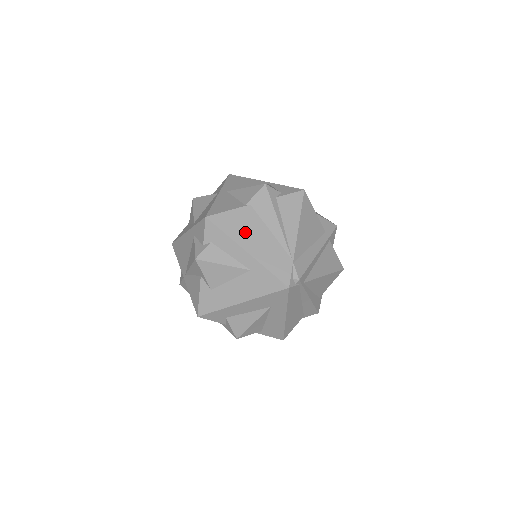
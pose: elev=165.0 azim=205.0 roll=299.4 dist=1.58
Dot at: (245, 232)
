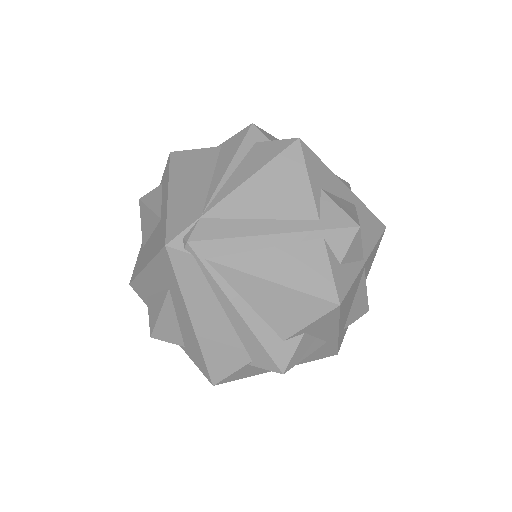
Dot at: (187, 172)
